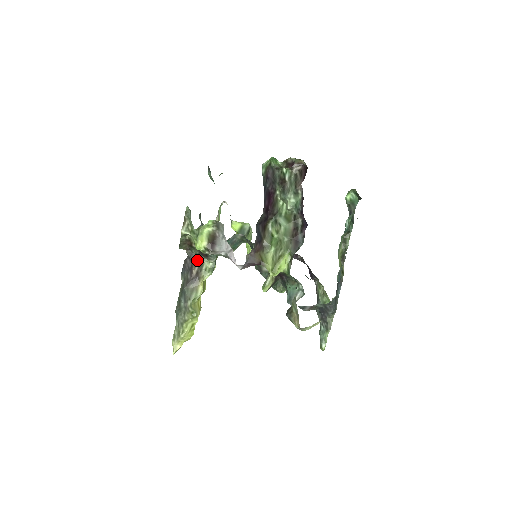
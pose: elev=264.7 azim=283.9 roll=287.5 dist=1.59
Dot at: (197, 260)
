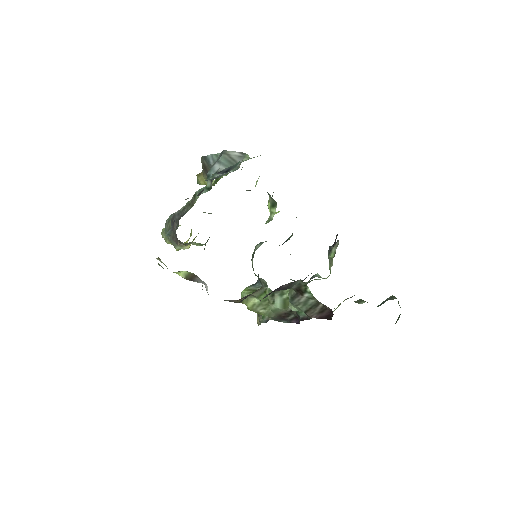
Dot at: (183, 243)
